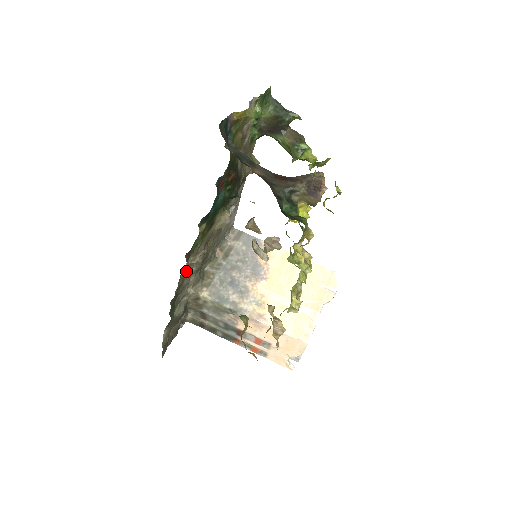
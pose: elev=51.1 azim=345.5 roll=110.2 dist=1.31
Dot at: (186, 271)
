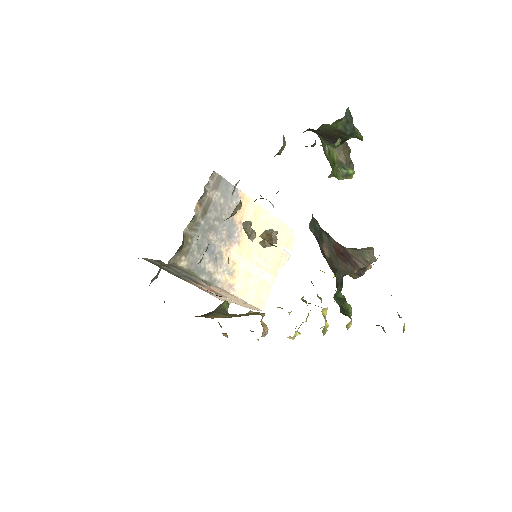
Dot at: occluded
